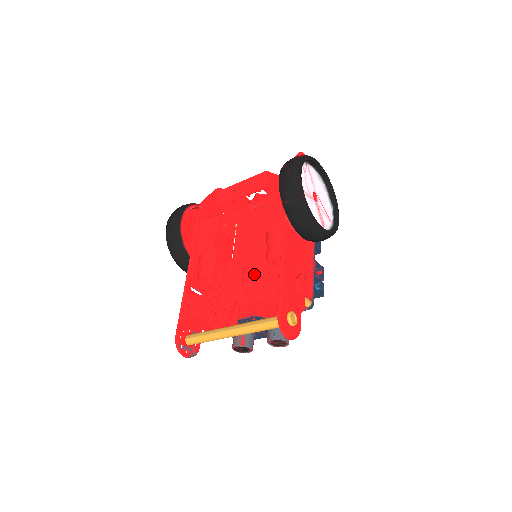
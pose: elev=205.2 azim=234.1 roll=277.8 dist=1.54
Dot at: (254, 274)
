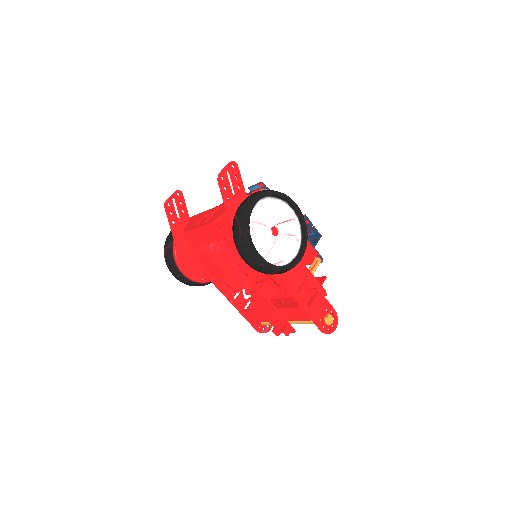
Dot at: occluded
